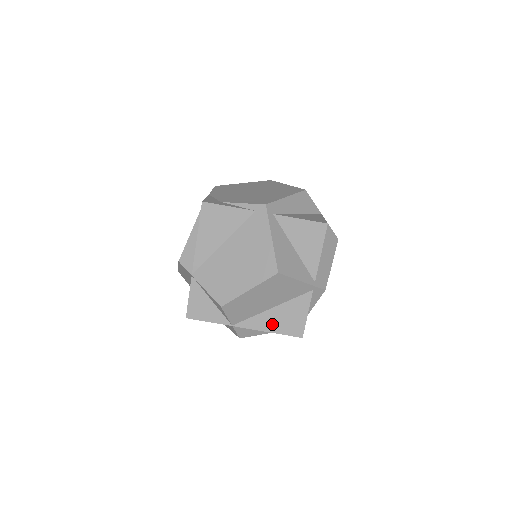
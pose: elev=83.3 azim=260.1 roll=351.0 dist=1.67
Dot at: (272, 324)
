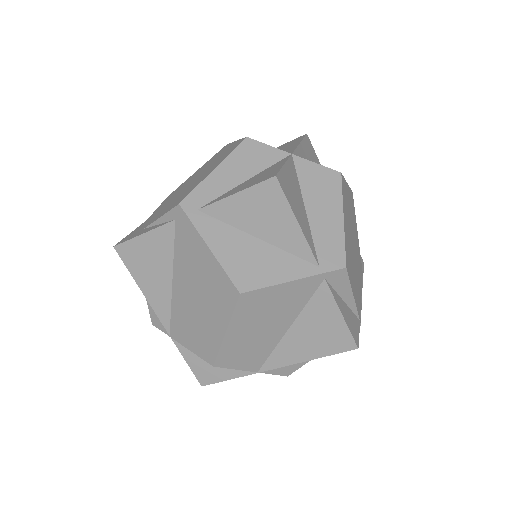
Dot at: (304, 349)
